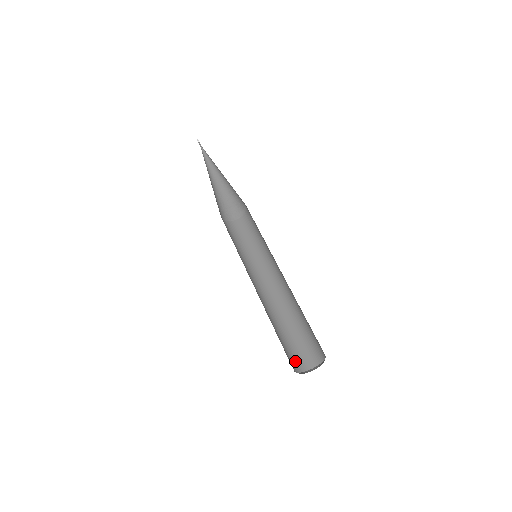
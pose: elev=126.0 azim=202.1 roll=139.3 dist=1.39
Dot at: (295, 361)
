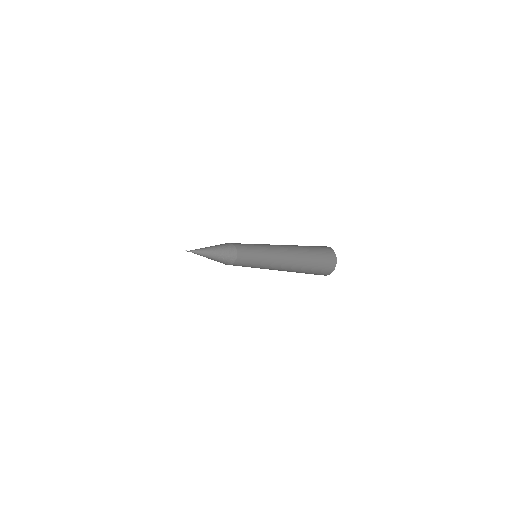
Dot at: (322, 273)
